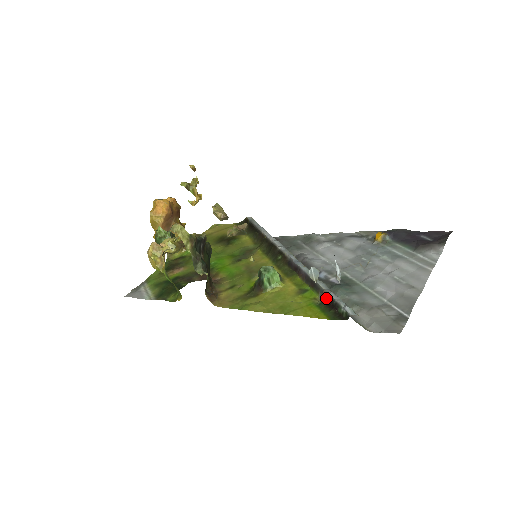
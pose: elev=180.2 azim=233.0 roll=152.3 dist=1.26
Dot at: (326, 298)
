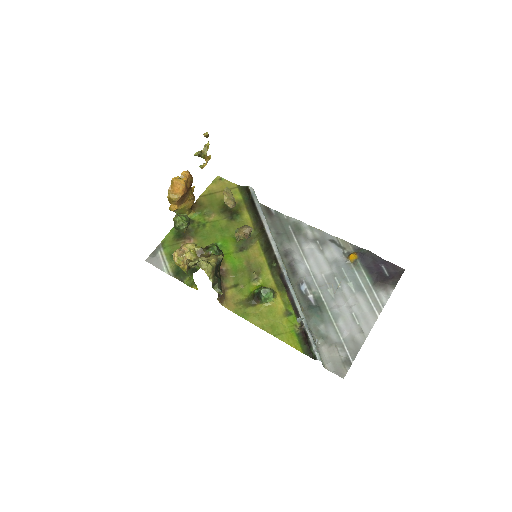
Dot at: (304, 332)
